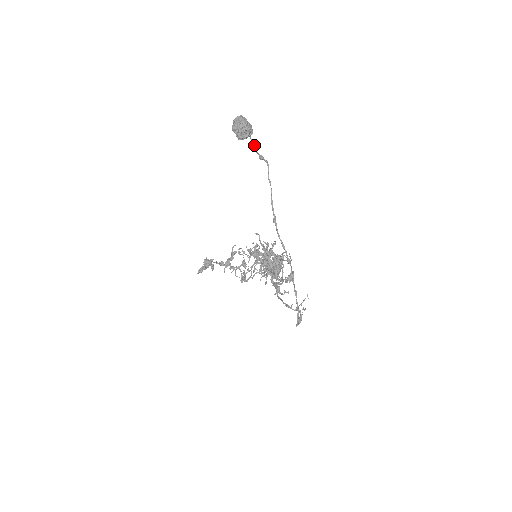
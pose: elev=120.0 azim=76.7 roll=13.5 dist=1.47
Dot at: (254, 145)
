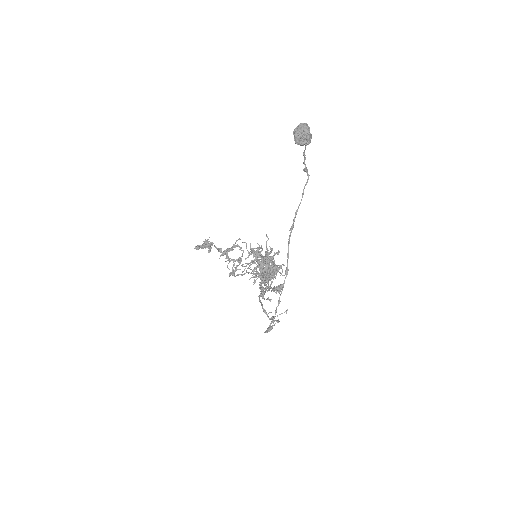
Dot at: (305, 155)
